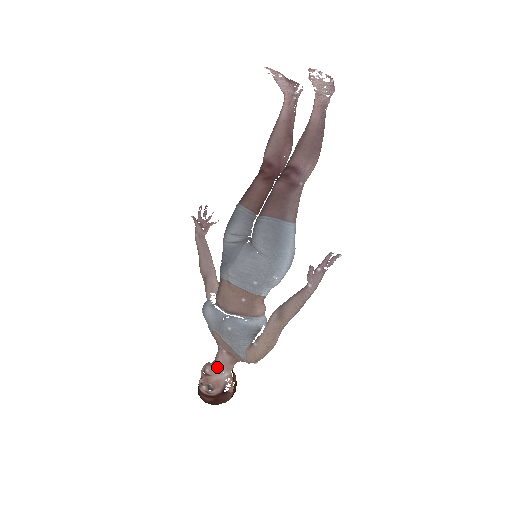
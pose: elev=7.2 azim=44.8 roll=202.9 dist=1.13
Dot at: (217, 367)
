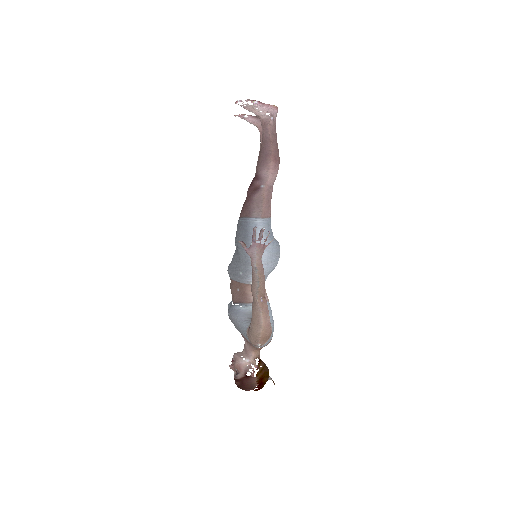
Dot at: (240, 354)
